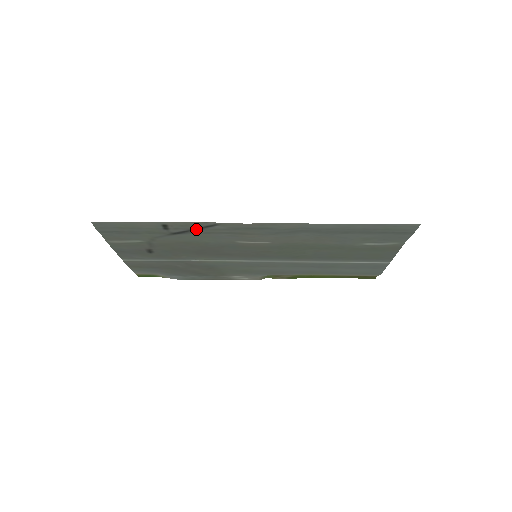
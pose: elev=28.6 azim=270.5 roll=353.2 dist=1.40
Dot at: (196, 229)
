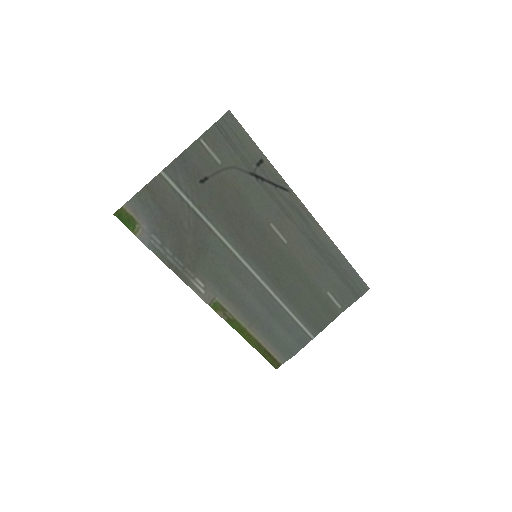
Dot at: (272, 184)
